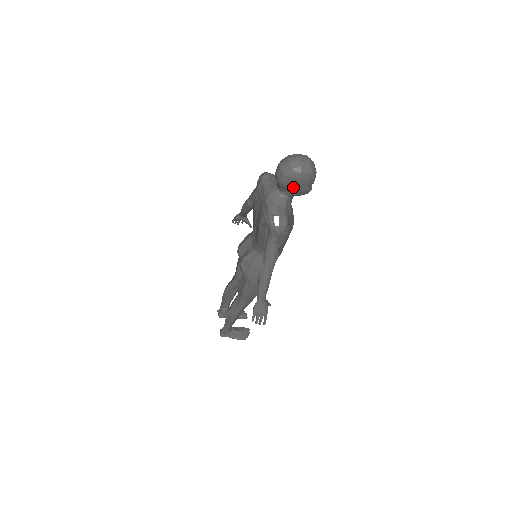
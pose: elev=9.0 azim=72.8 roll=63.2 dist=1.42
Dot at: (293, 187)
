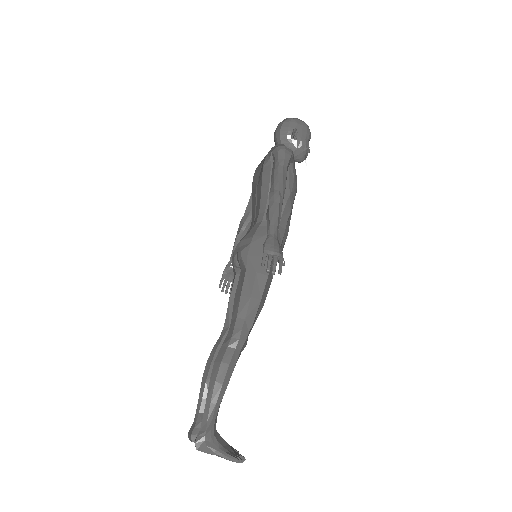
Dot at: (293, 131)
